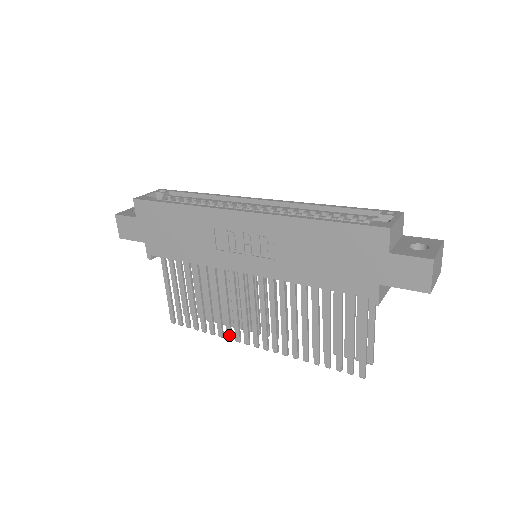
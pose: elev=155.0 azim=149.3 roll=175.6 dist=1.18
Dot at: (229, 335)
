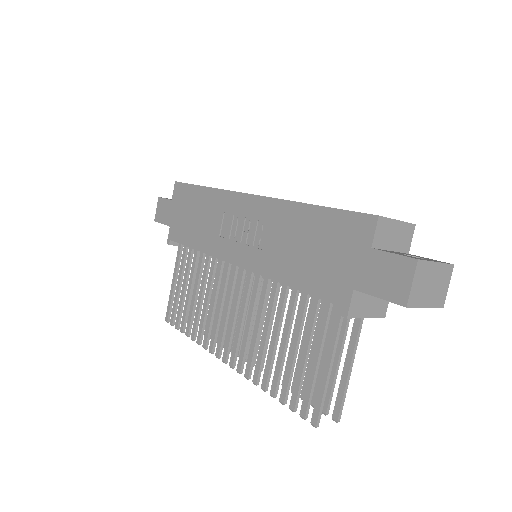
Dot at: (205, 342)
